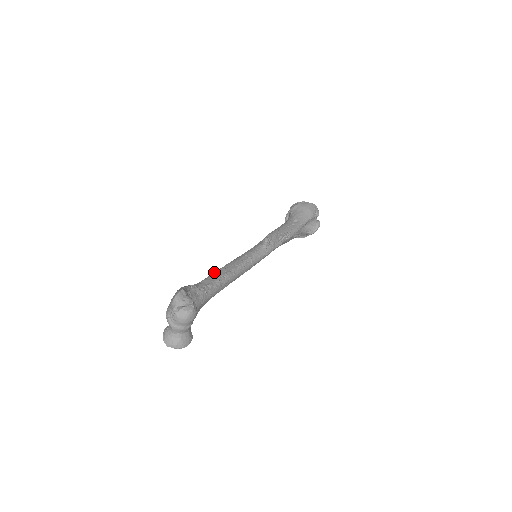
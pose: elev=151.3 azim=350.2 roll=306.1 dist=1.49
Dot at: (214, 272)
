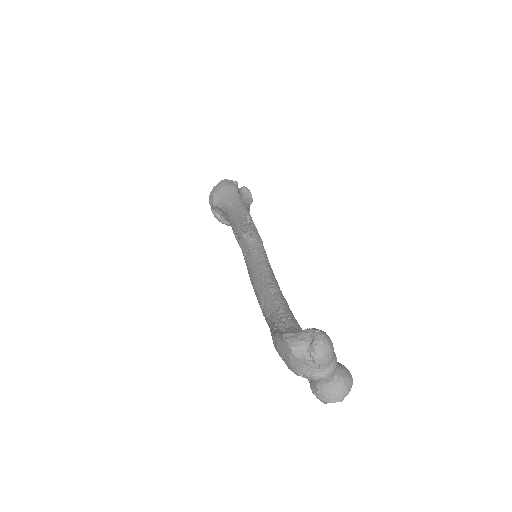
Dot at: (259, 302)
